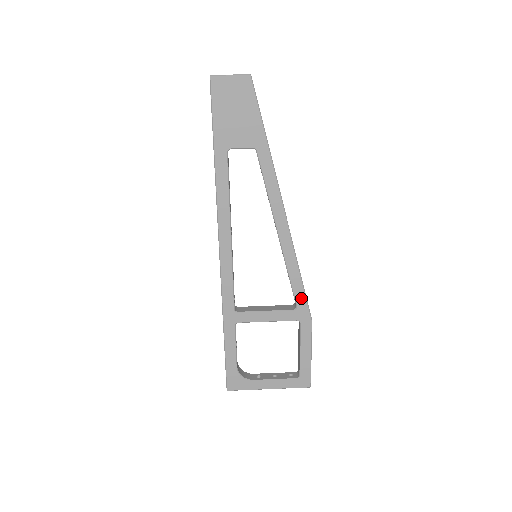
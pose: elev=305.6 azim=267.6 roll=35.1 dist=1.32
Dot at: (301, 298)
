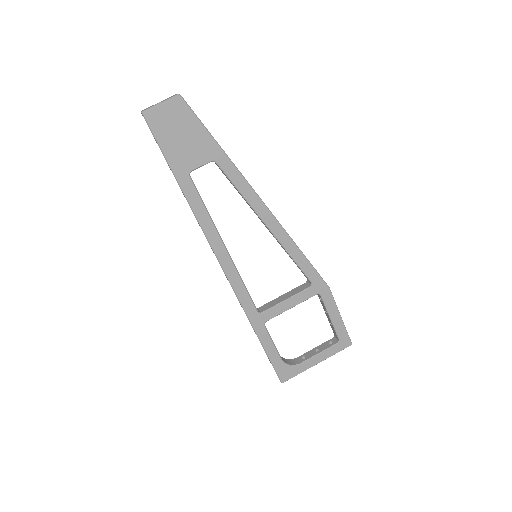
Dot at: (312, 274)
